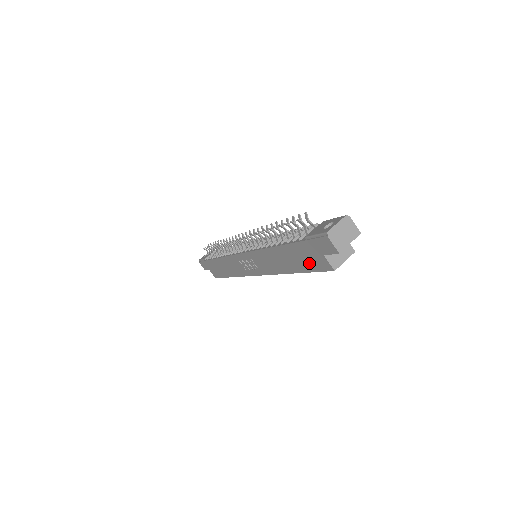
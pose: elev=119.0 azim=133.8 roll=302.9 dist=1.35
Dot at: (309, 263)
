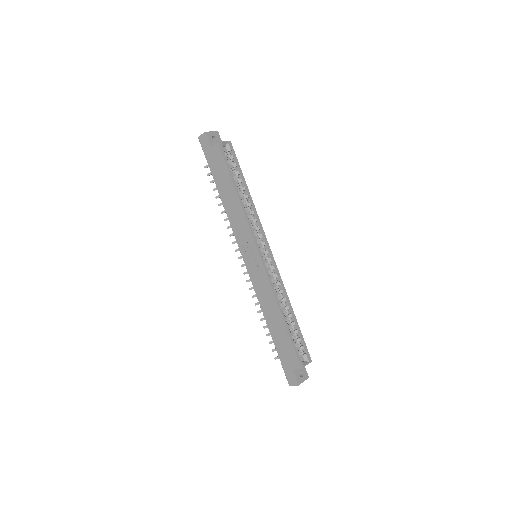
Dot at: (221, 166)
